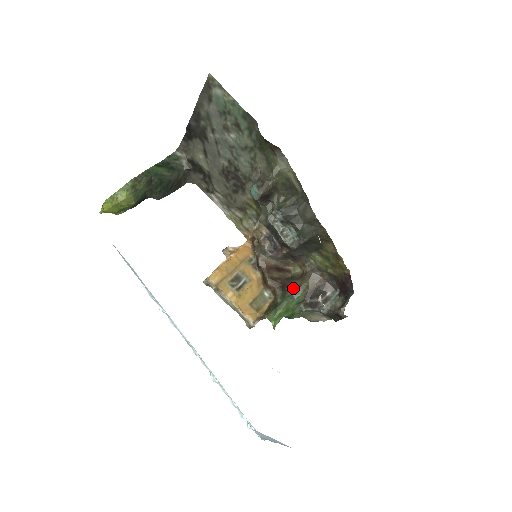
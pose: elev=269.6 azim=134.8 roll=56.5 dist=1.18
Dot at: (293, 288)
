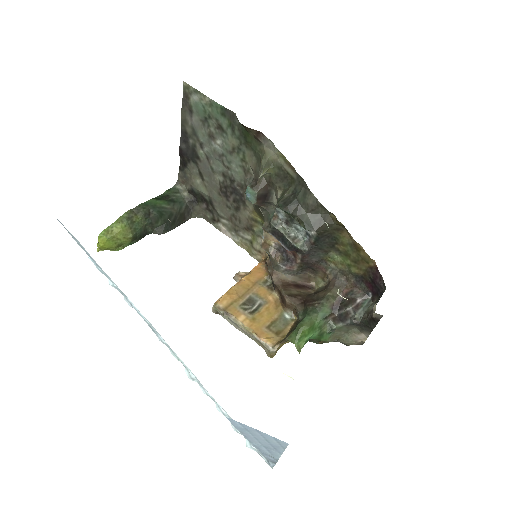
Dot at: (315, 301)
